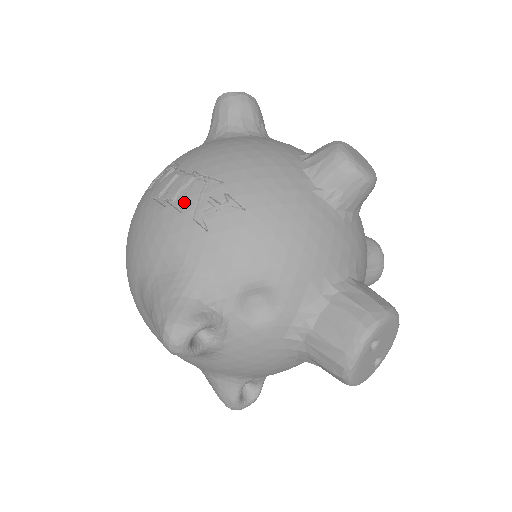
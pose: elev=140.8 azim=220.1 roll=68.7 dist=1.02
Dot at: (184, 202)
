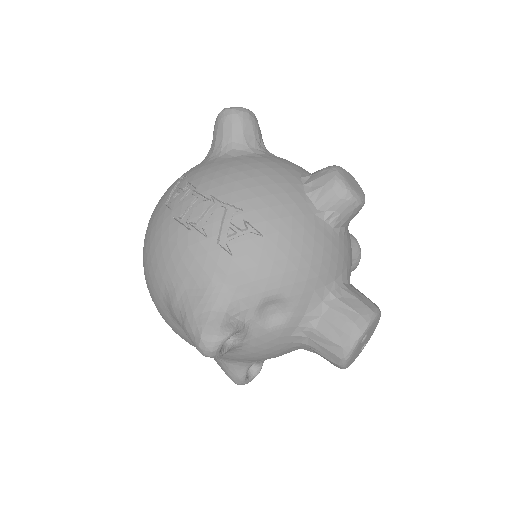
Dot at: (208, 227)
